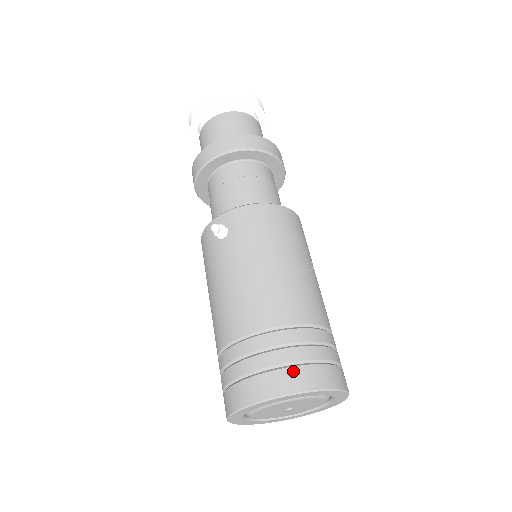
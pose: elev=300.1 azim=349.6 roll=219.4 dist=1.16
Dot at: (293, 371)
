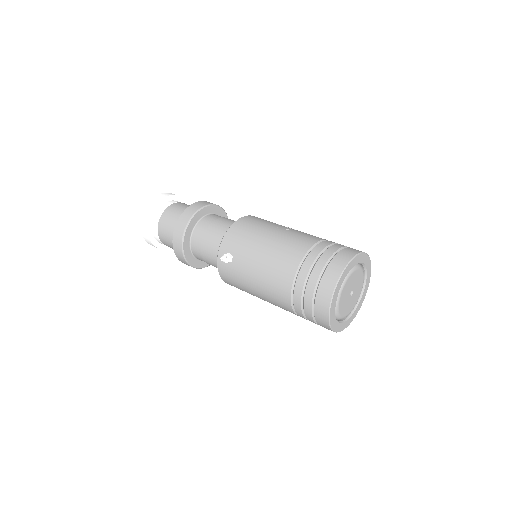
Dot at: (330, 266)
